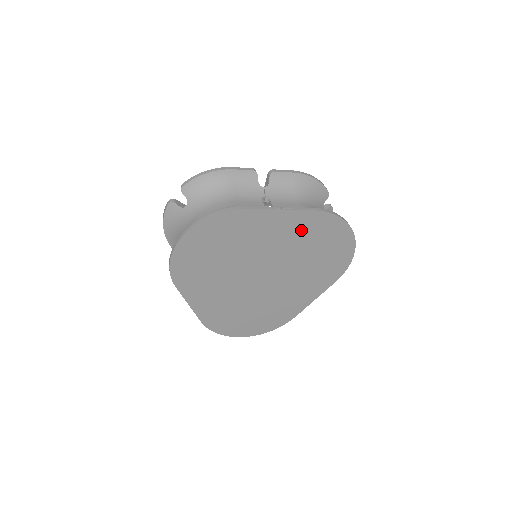
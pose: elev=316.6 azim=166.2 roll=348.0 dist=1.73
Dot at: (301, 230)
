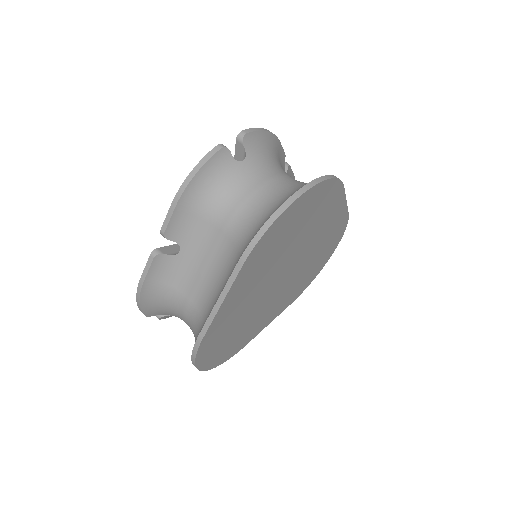
Dot at: (331, 231)
